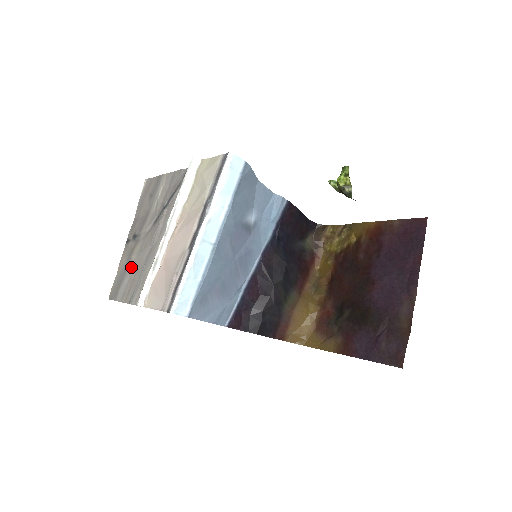
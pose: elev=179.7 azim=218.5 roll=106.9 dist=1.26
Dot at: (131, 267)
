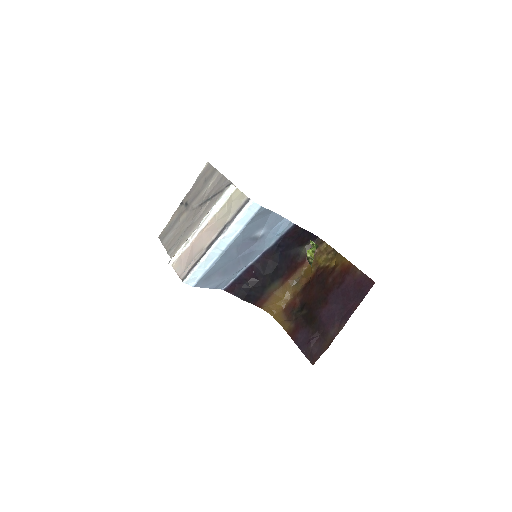
Dot at: (177, 226)
